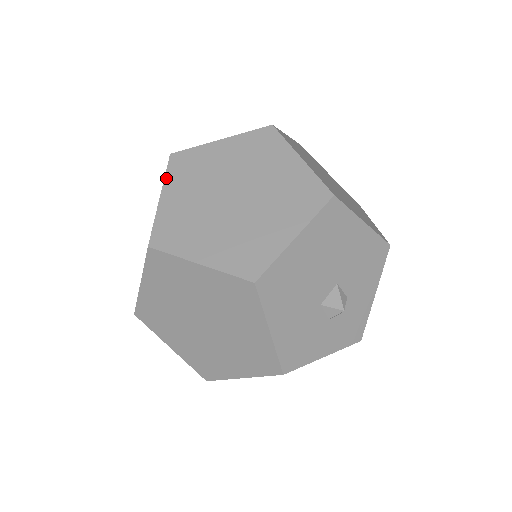
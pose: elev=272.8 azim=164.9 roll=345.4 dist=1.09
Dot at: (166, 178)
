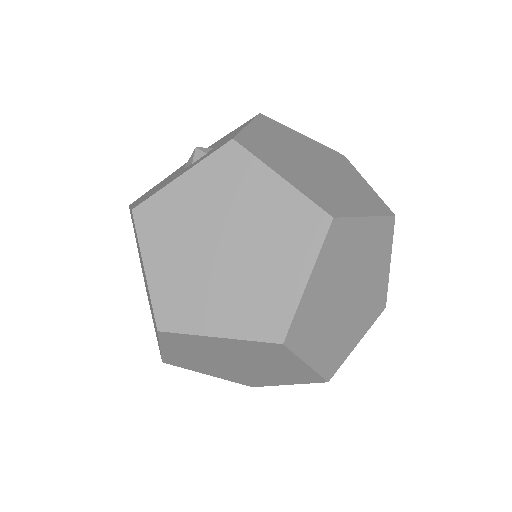
Dot at: (321, 255)
